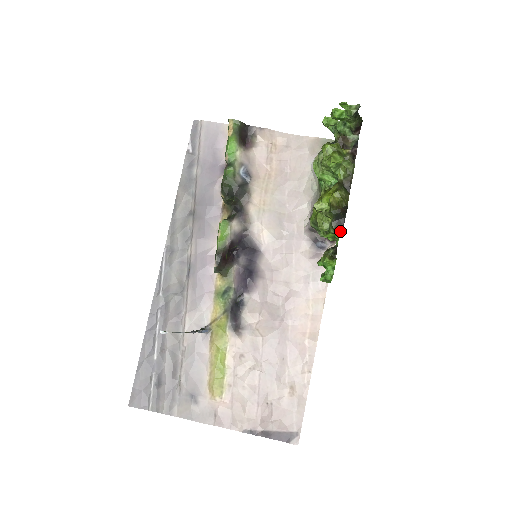
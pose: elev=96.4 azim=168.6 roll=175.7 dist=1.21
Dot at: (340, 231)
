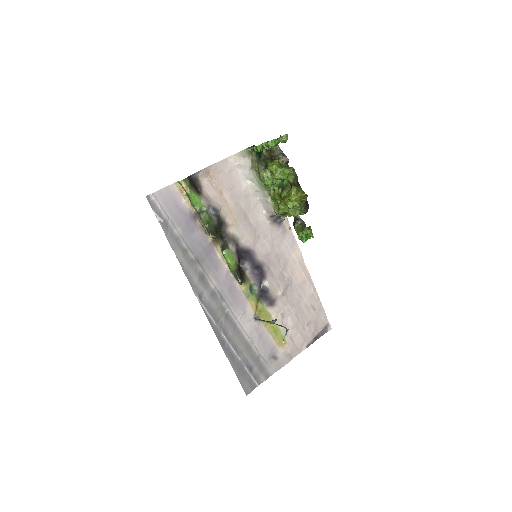
Dot at: occluded
